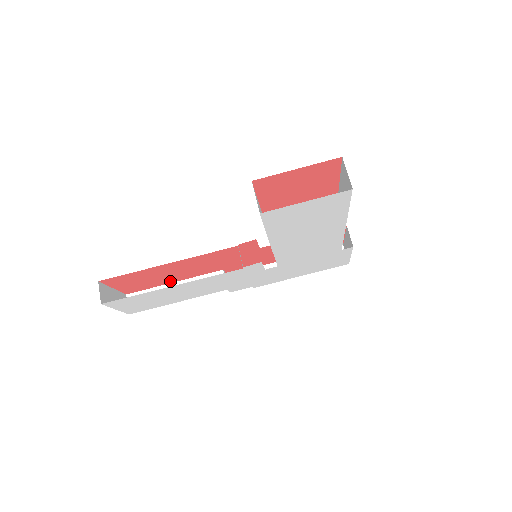
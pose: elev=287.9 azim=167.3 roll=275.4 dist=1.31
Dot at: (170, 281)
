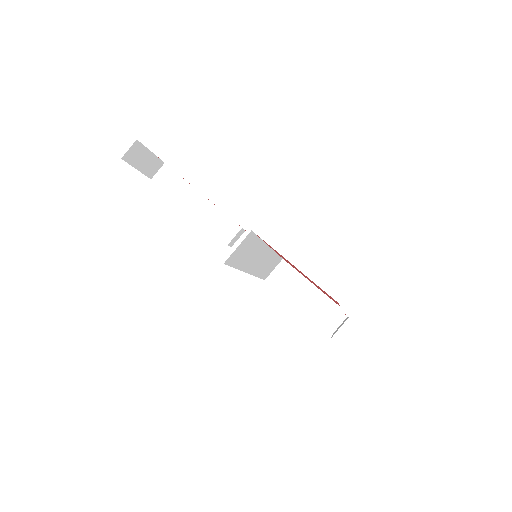
Dot at: occluded
